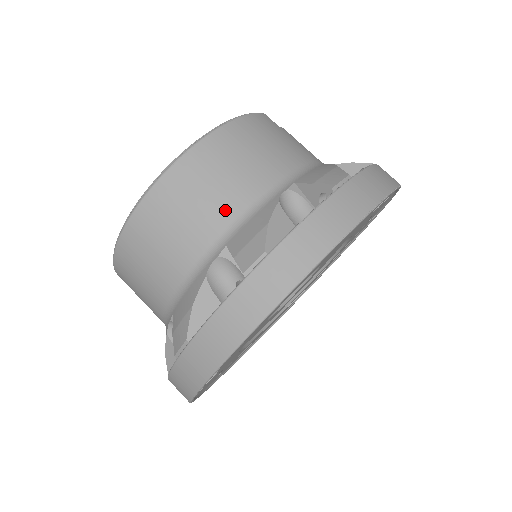
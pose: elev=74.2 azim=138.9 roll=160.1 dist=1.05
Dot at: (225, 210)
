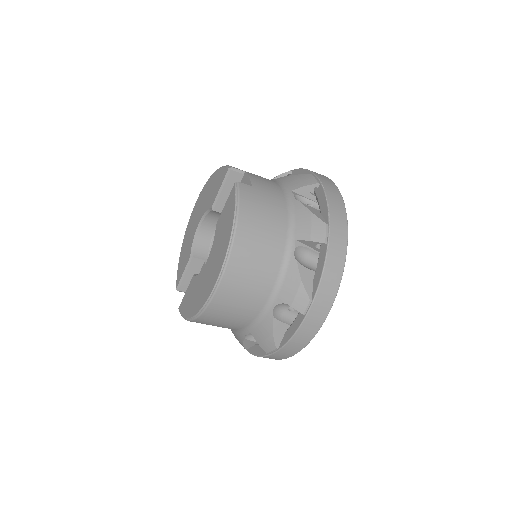
Dot at: (268, 279)
